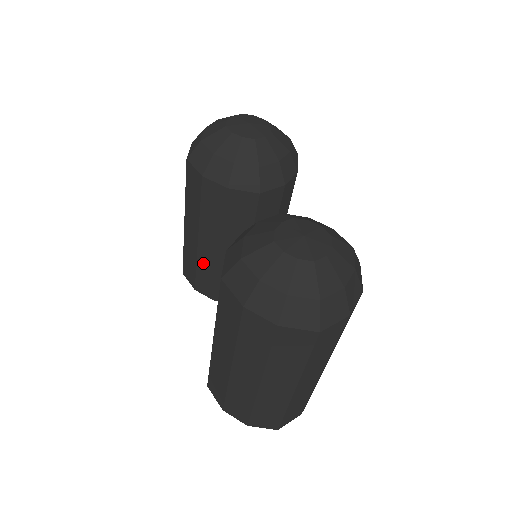
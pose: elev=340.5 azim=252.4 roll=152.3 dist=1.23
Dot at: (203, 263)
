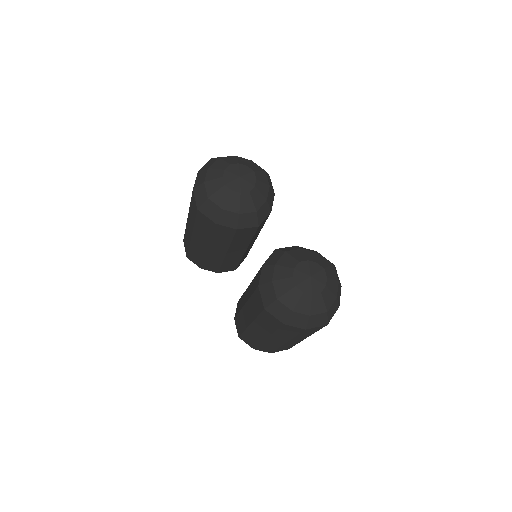
Dot at: (210, 258)
